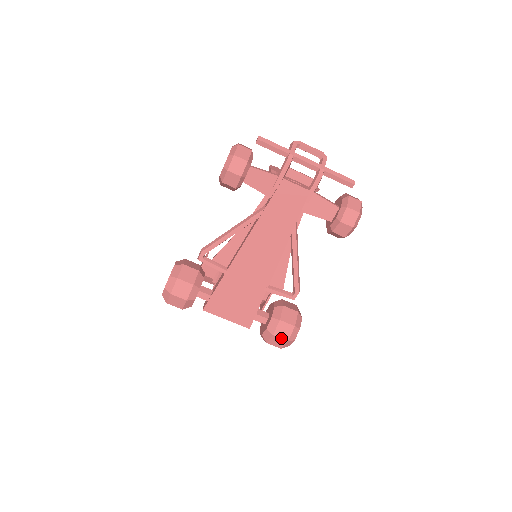
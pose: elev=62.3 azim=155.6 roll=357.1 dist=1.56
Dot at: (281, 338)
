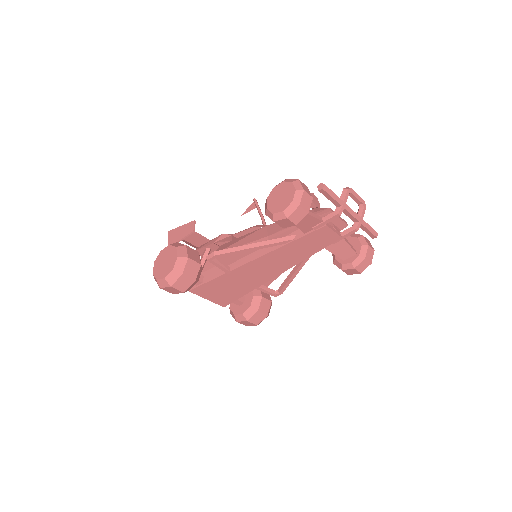
Dot at: (253, 323)
